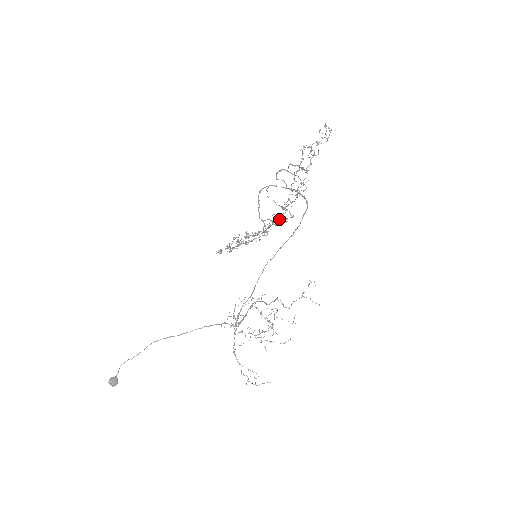
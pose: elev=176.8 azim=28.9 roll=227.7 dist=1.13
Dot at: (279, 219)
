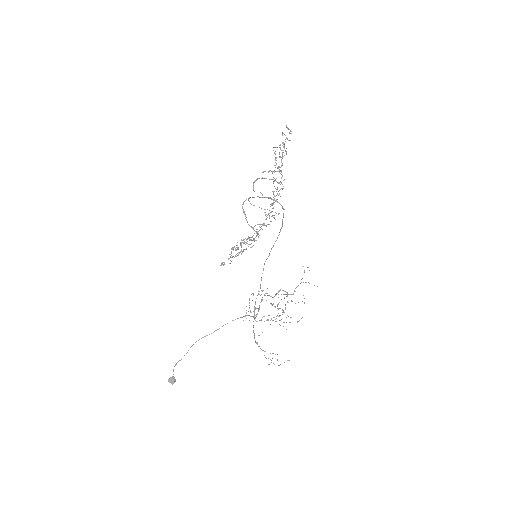
Dot at: occluded
